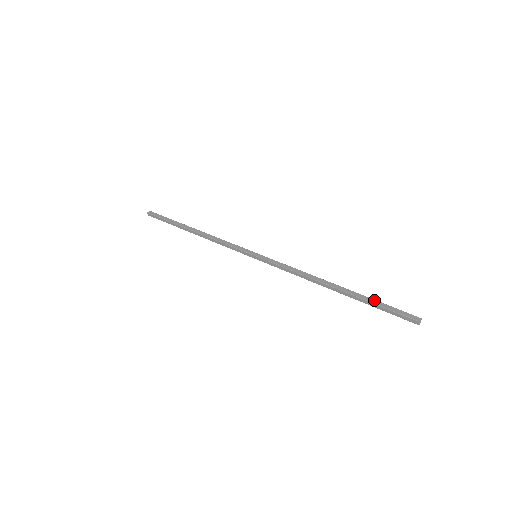
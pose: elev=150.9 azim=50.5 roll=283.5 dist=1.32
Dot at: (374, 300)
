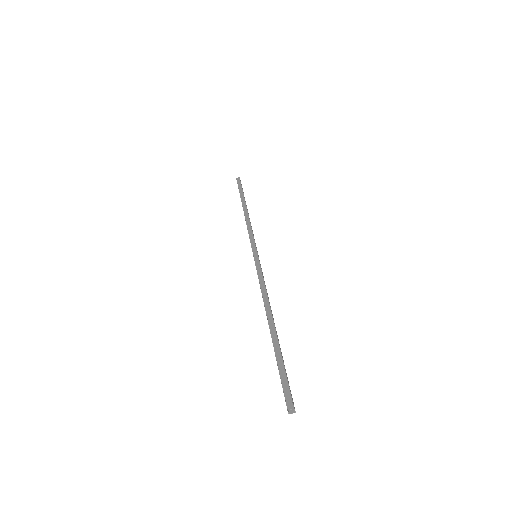
Dot at: (281, 358)
